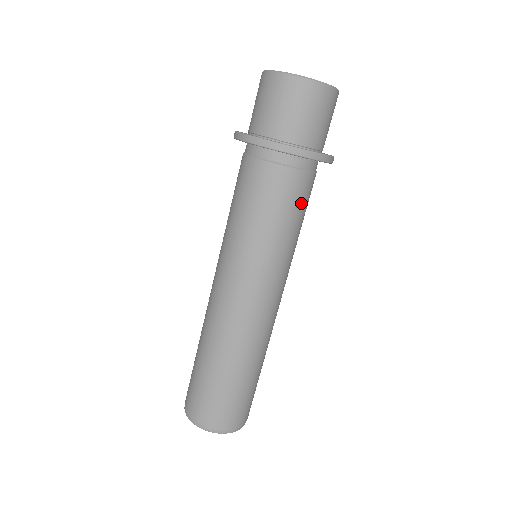
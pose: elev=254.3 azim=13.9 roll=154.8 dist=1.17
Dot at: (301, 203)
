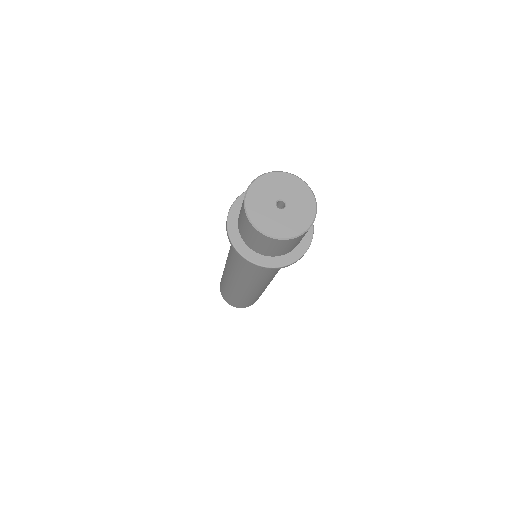
Dot at: occluded
